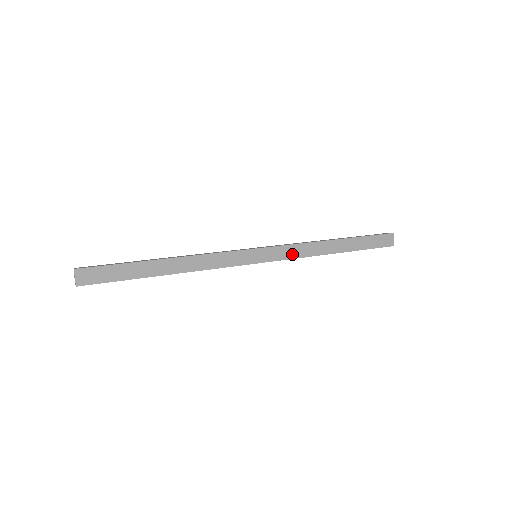
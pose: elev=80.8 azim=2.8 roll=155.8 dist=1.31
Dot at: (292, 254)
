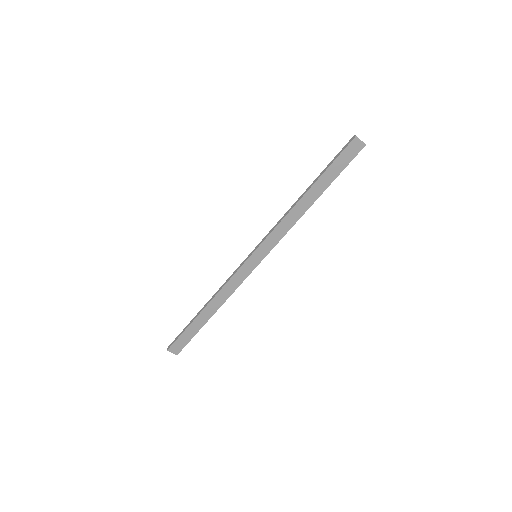
Dot at: (279, 236)
